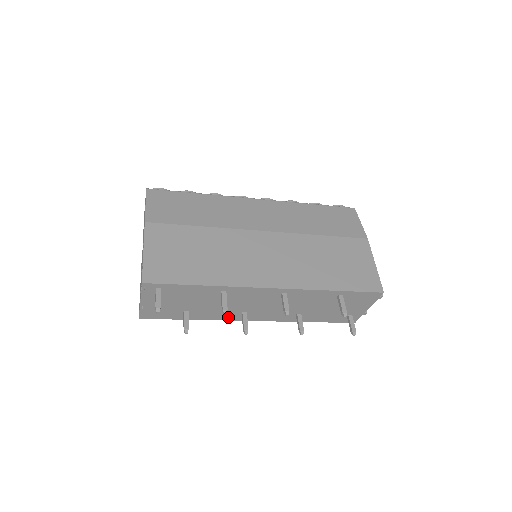
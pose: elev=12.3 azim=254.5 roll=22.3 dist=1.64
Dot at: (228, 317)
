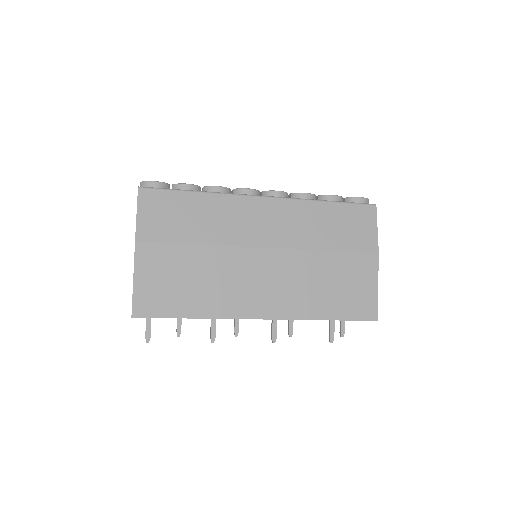
Dot at: occluded
